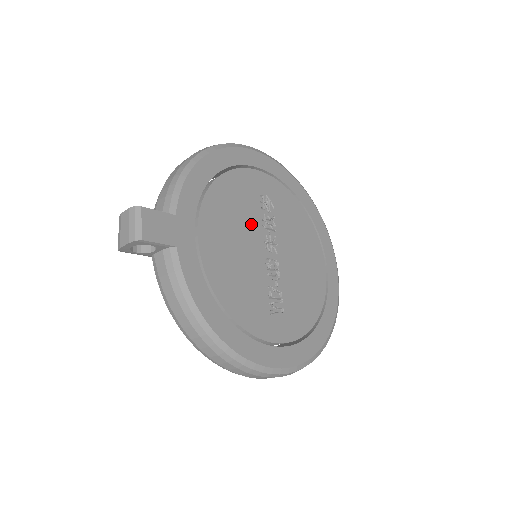
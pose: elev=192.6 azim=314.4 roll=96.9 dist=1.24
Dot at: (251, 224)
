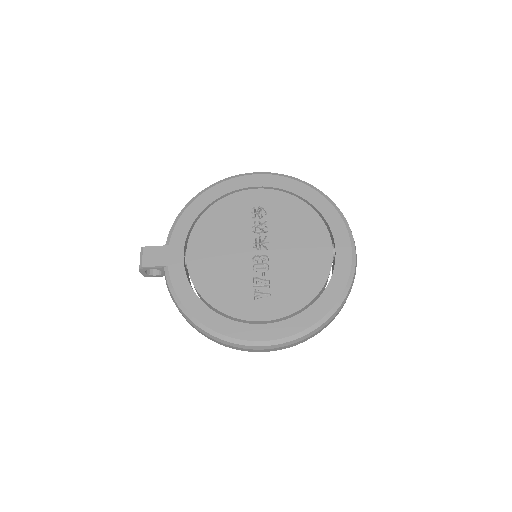
Dot at: (239, 233)
